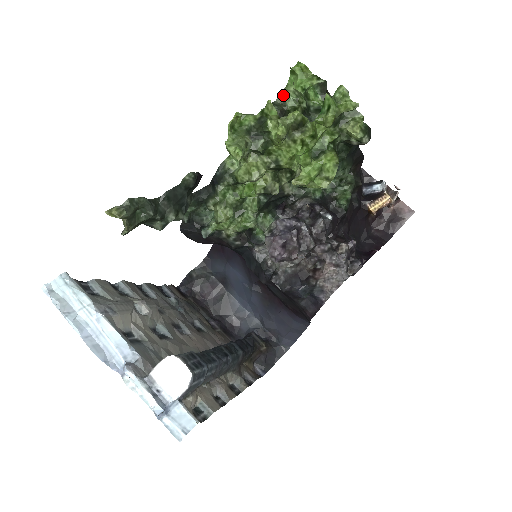
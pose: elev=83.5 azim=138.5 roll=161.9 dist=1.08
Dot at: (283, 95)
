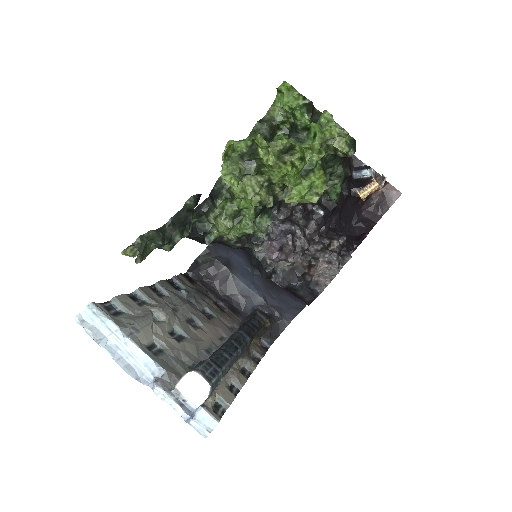
Dot at: (271, 110)
